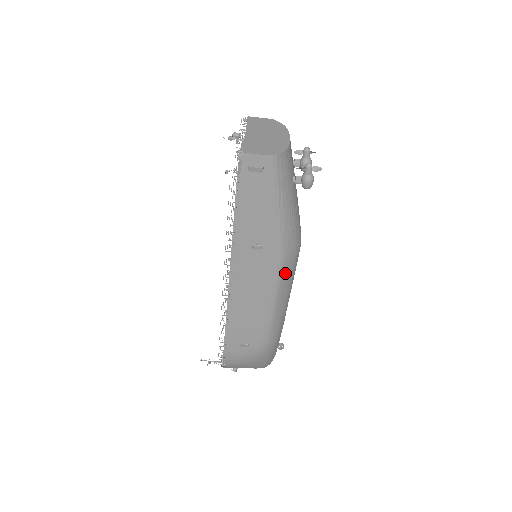
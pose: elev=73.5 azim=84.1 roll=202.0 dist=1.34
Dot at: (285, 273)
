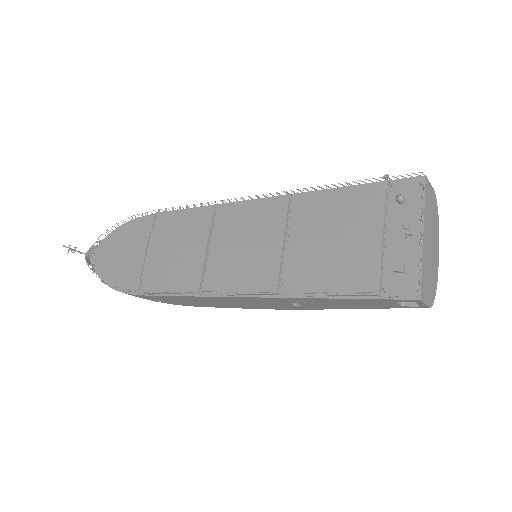
Dot at: occluded
